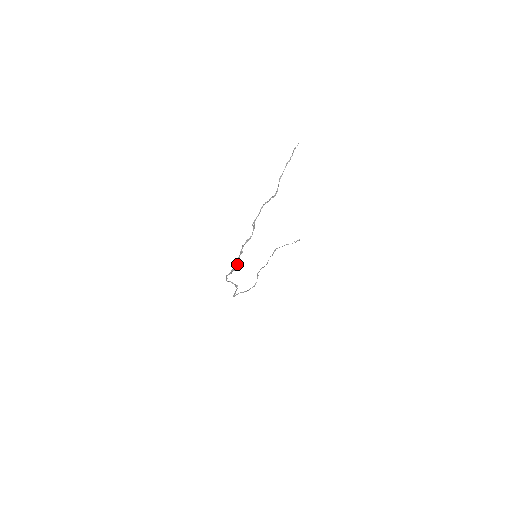
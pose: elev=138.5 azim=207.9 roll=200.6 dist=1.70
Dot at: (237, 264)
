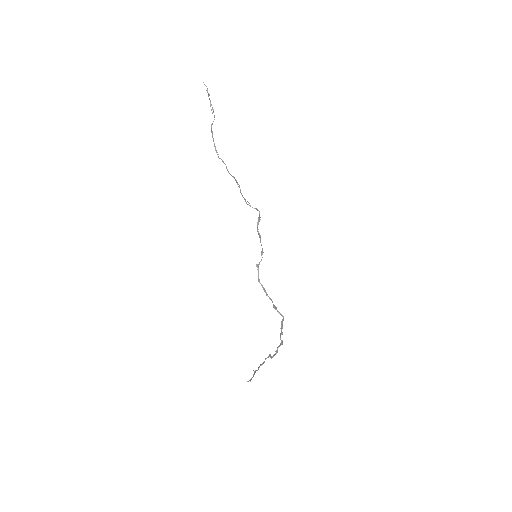
Dot at: (282, 323)
